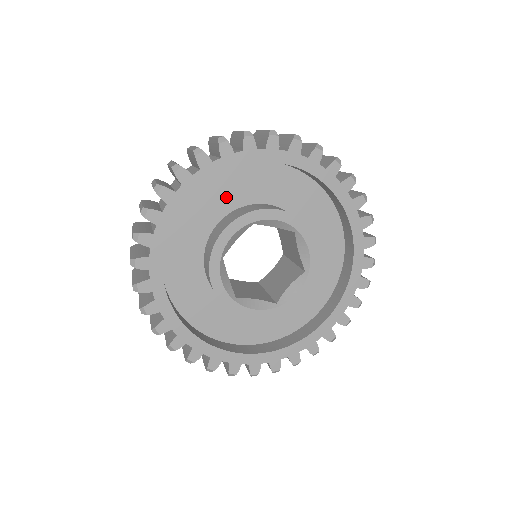
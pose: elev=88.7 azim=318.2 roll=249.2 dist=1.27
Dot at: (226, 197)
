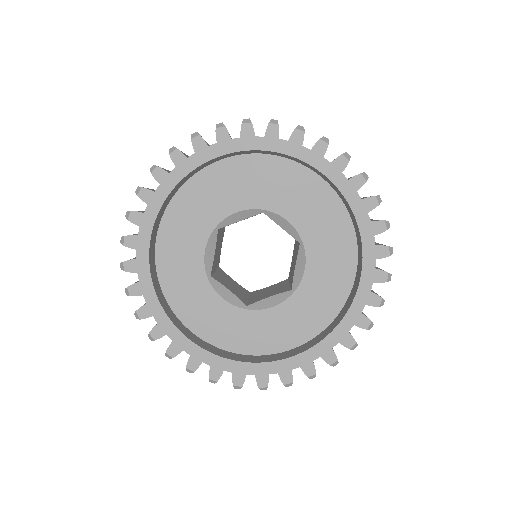
Dot at: (255, 182)
